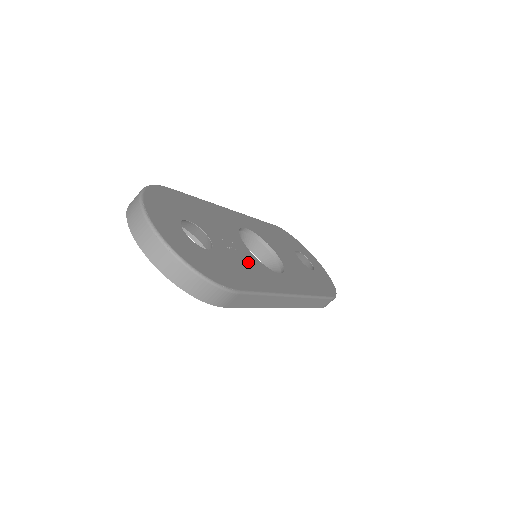
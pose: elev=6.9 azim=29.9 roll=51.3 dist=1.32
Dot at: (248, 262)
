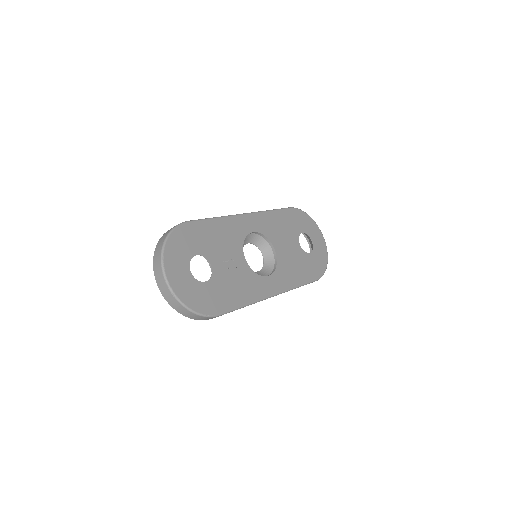
Dot at: (240, 277)
